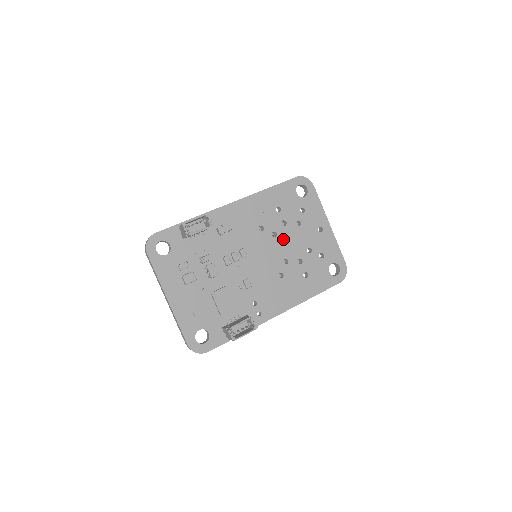
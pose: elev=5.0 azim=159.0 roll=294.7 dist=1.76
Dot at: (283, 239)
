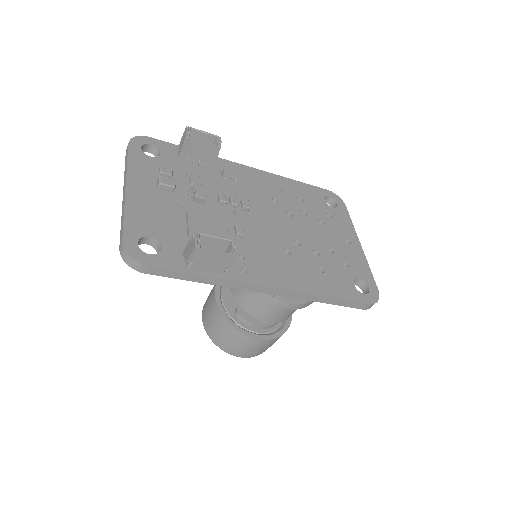
Dot at: (299, 223)
